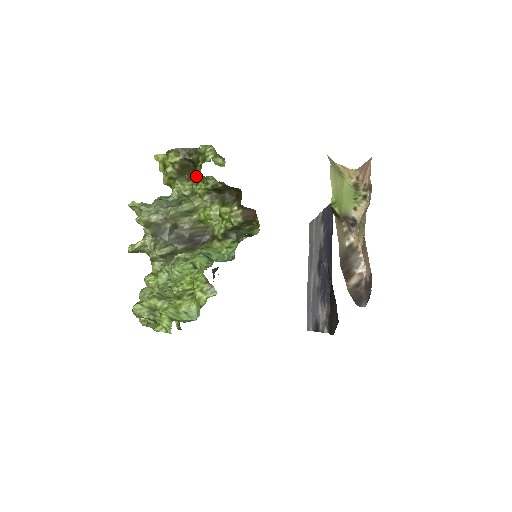
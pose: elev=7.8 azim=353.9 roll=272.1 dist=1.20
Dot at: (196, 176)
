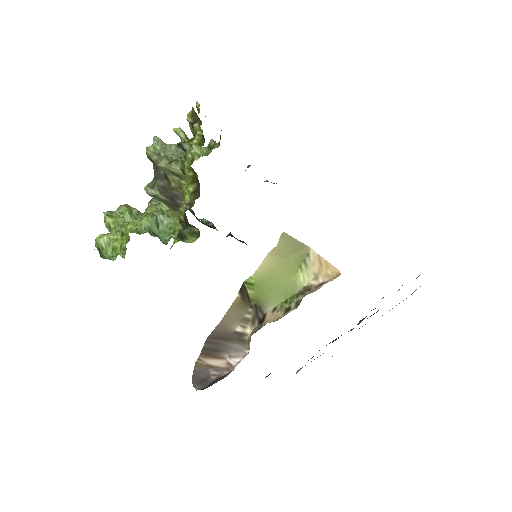
Dot at: (192, 148)
